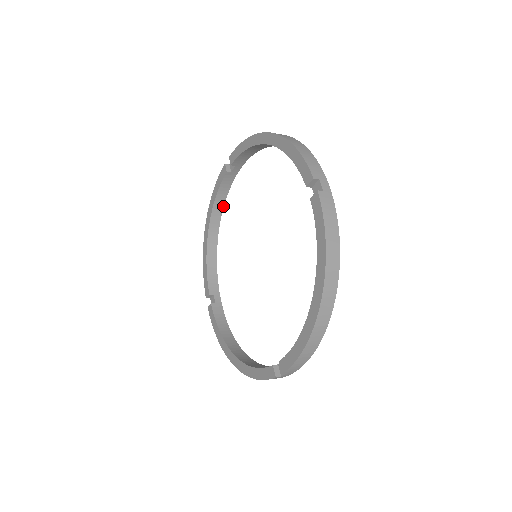
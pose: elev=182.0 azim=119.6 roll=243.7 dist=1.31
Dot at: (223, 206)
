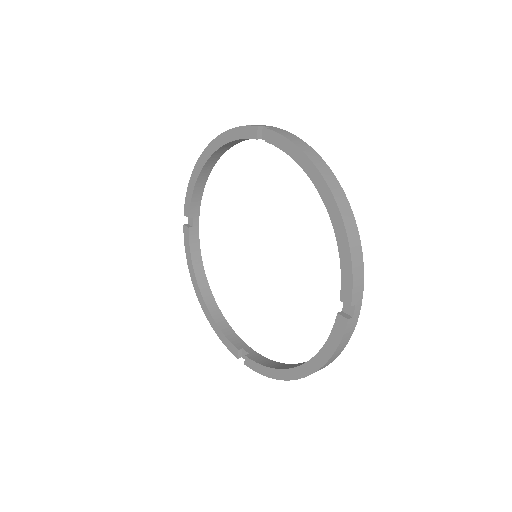
Dot at: (203, 268)
